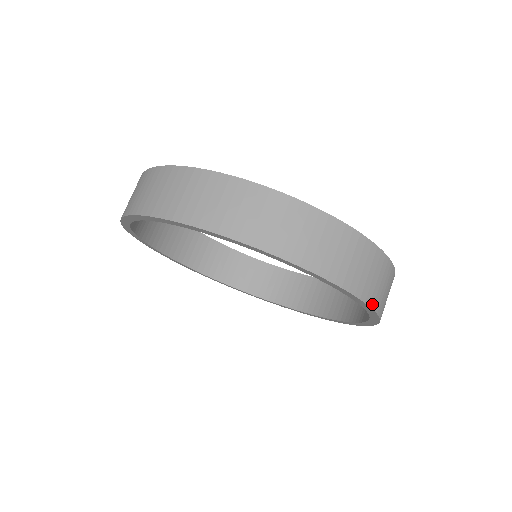
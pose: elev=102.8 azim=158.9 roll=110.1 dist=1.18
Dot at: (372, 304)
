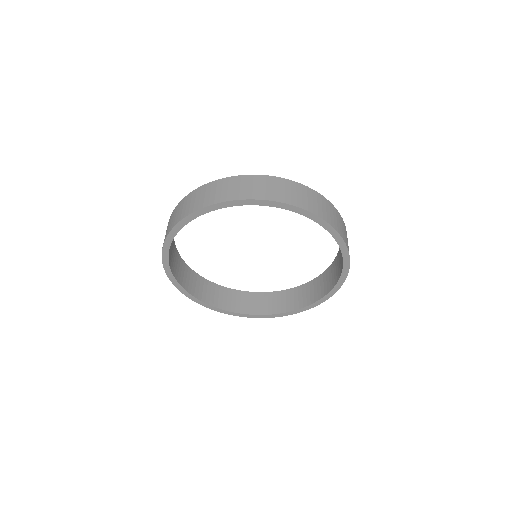
Dot at: (348, 269)
